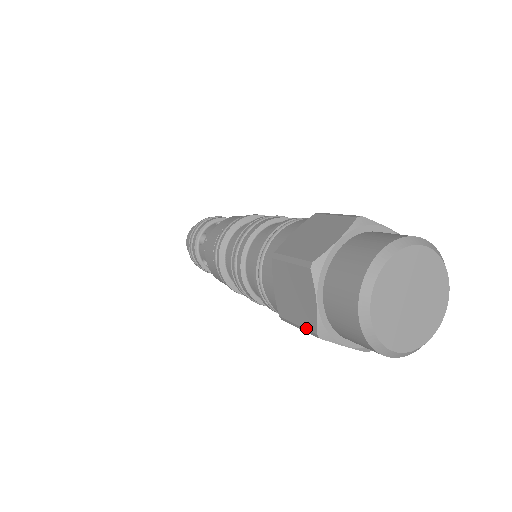
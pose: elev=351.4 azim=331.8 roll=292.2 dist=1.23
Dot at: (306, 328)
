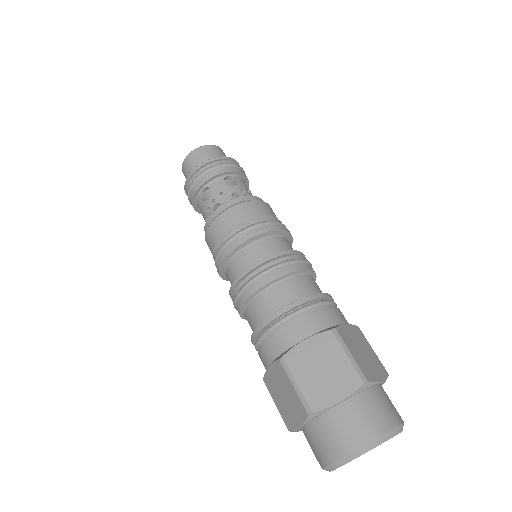
Dot at: occluded
